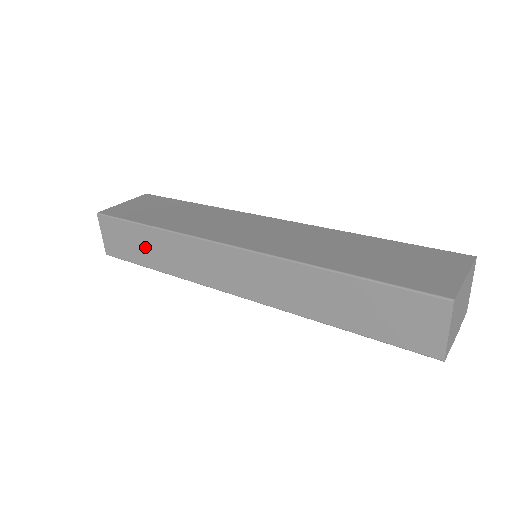
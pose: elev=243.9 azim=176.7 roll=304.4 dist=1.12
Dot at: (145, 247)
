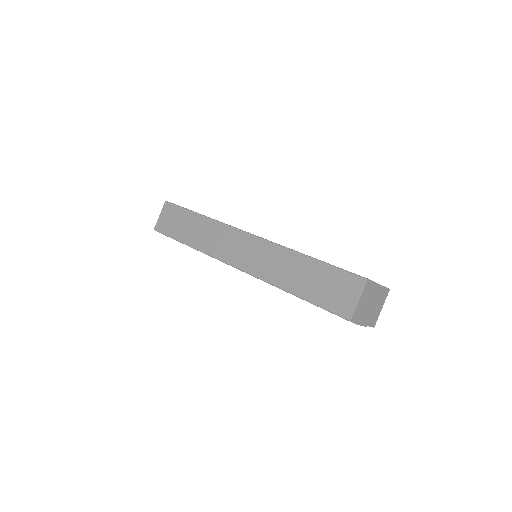
Dot at: (187, 227)
